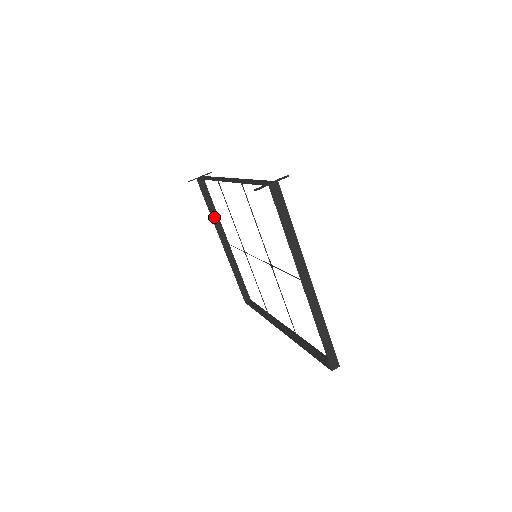
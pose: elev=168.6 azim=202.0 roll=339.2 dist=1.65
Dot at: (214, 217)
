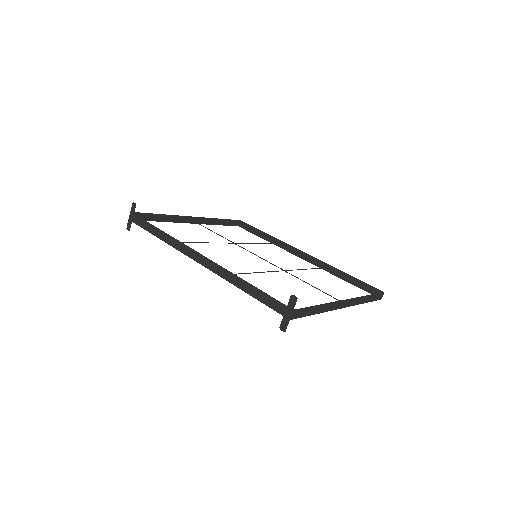
Dot at: (168, 219)
